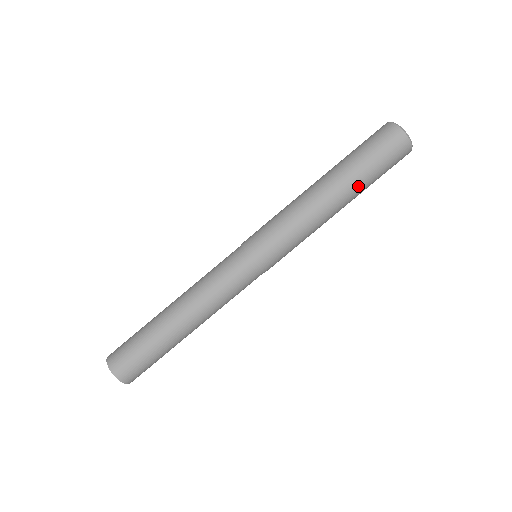
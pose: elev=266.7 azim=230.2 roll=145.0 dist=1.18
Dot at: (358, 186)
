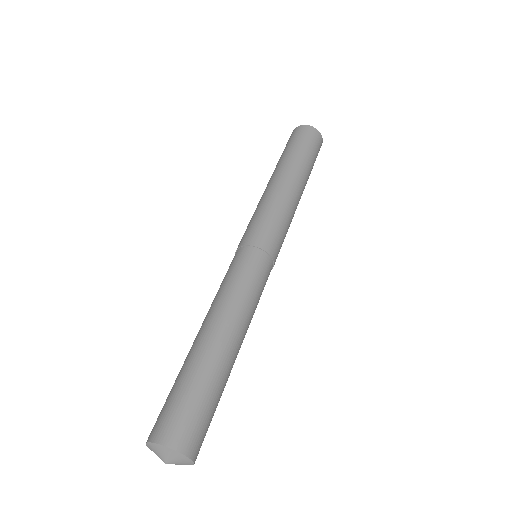
Dot at: (305, 169)
